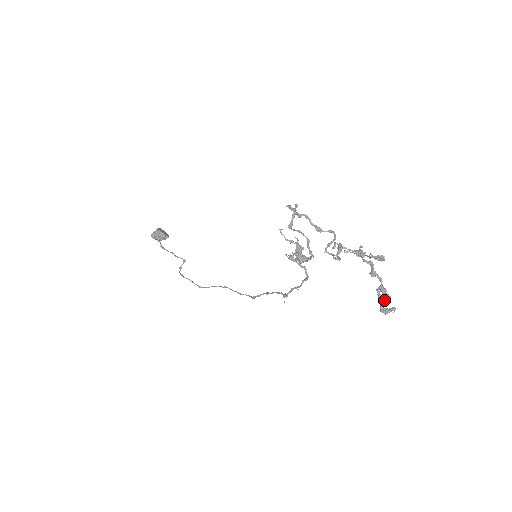
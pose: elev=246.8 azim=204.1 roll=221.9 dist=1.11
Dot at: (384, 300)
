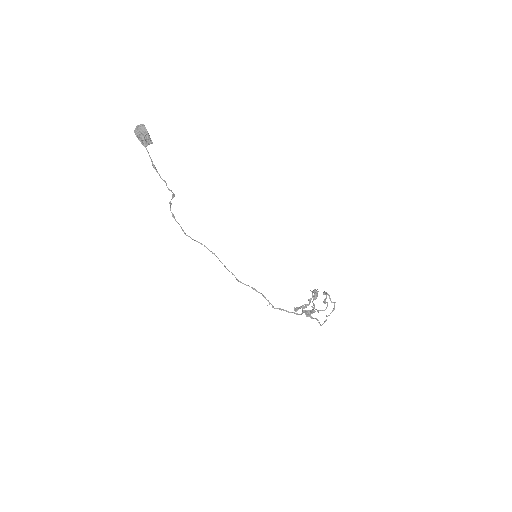
Dot at: occluded
